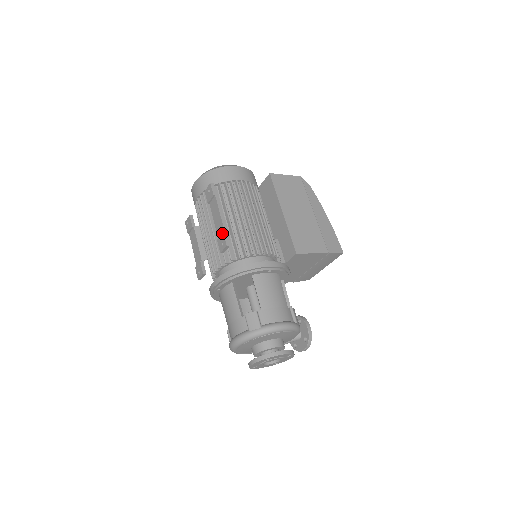
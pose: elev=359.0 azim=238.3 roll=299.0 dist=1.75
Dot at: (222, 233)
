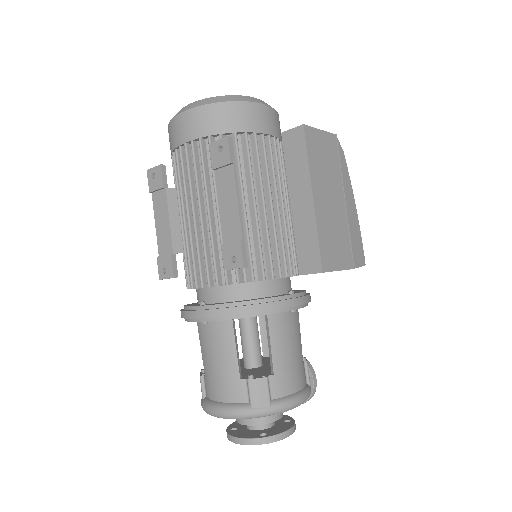
Dot at: (237, 241)
